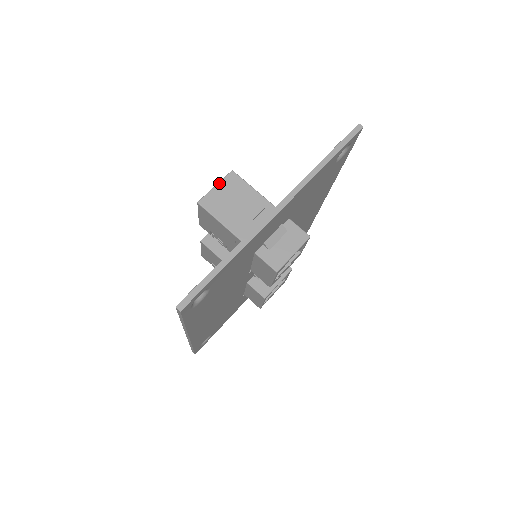
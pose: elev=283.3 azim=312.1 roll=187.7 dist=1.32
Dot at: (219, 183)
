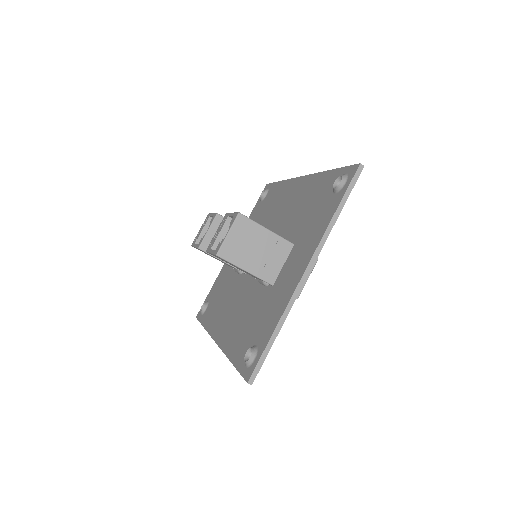
Dot at: (230, 230)
